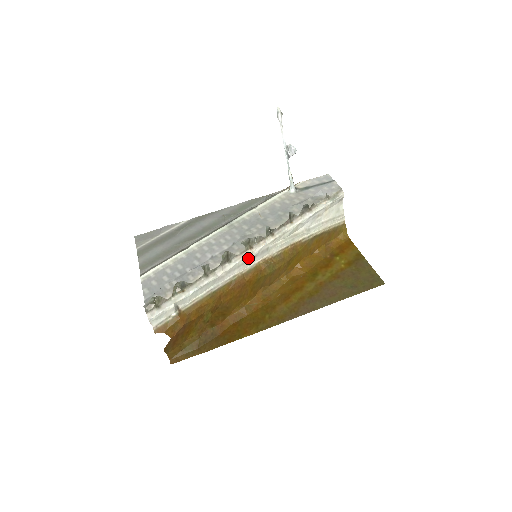
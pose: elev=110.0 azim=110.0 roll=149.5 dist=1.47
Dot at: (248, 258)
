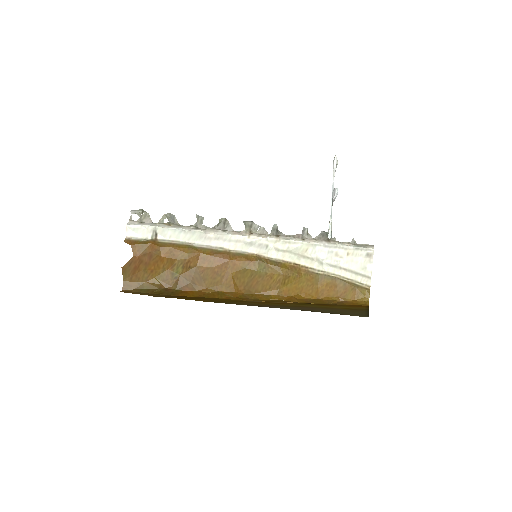
Dot at: (243, 239)
